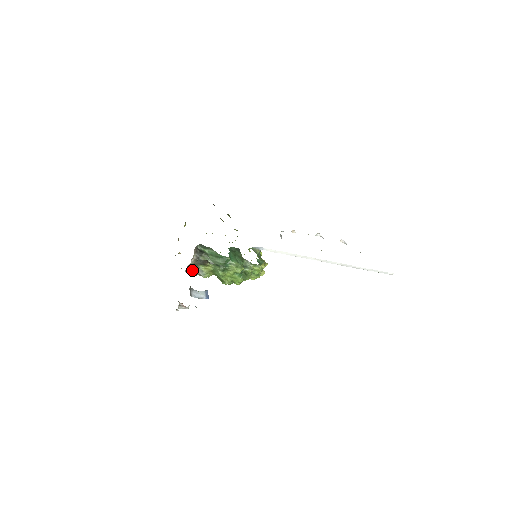
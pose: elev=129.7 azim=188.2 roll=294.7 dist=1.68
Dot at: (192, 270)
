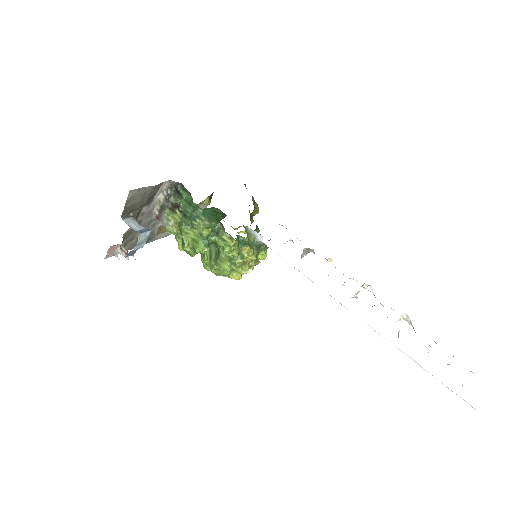
Dot at: (161, 218)
